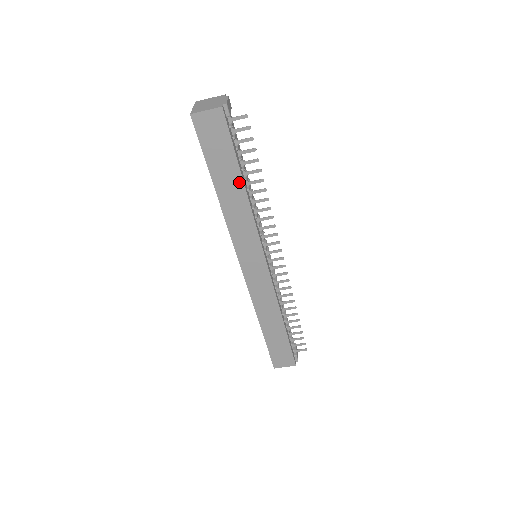
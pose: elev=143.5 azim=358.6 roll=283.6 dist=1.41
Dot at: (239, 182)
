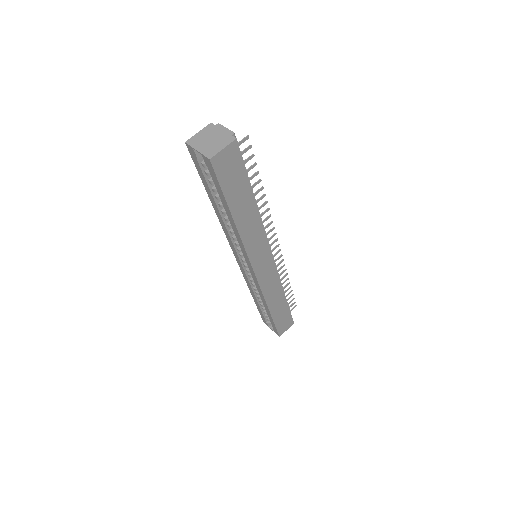
Dot at: (251, 200)
